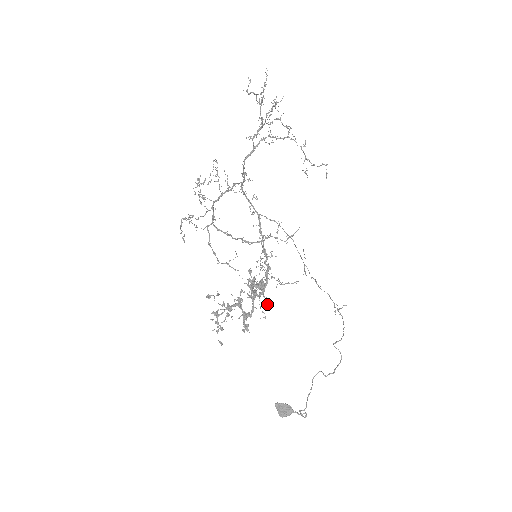
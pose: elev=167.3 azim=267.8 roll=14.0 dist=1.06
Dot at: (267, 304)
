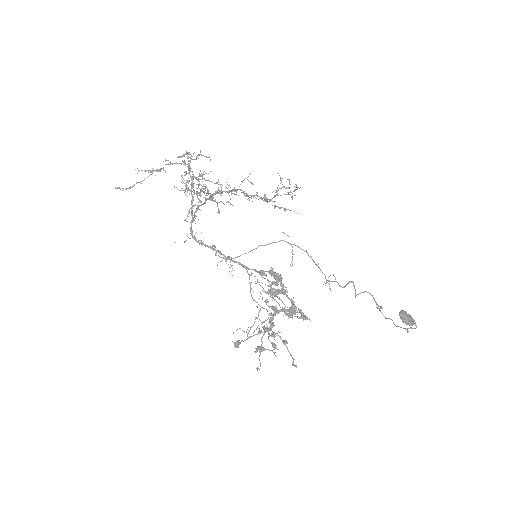
Dot at: (286, 313)
